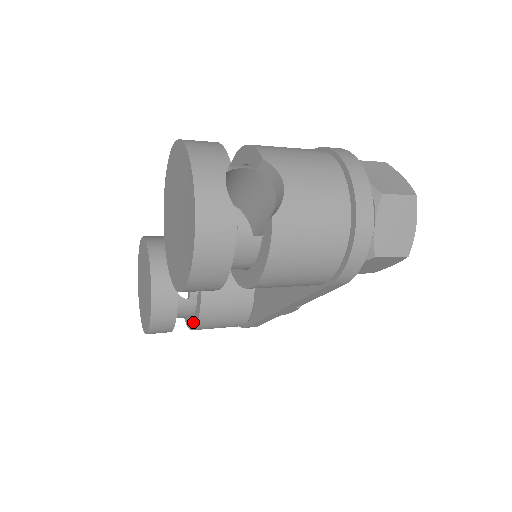
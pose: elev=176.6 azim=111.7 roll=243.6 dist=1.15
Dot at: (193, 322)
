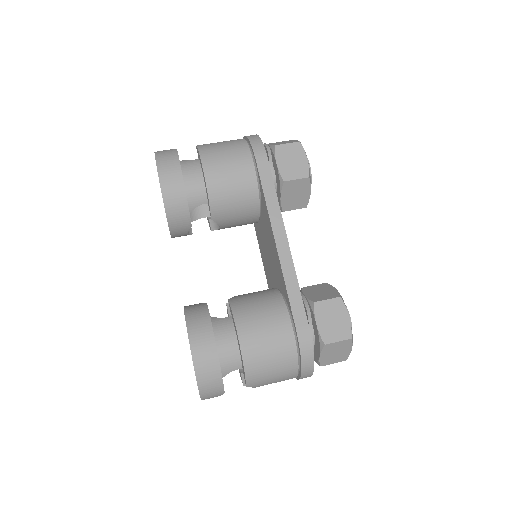
Dot at: occluded
